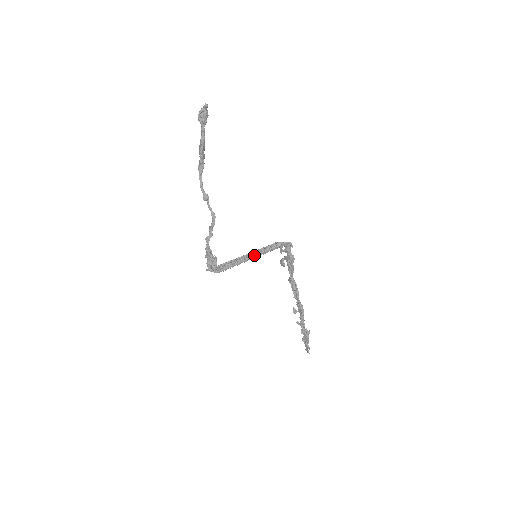
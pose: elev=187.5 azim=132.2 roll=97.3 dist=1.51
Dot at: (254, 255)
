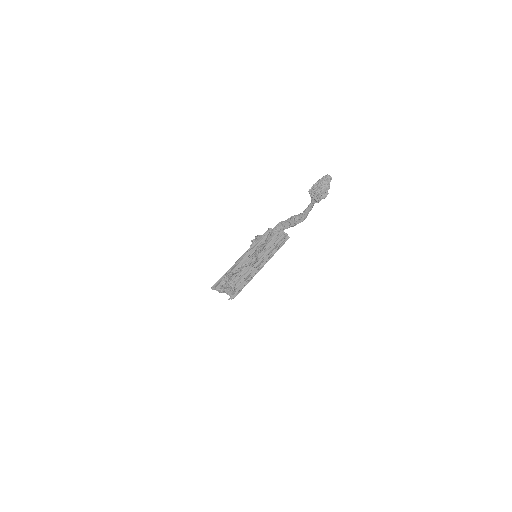
Dot at: (263, 264)
